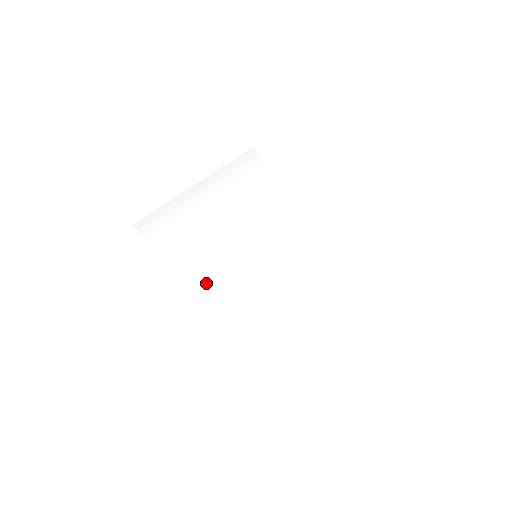
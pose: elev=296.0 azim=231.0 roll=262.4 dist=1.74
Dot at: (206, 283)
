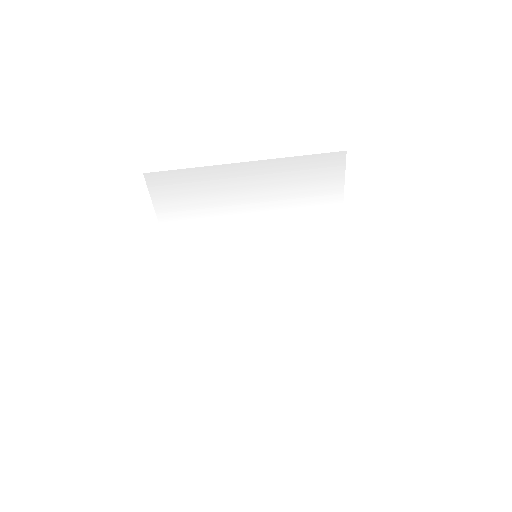
Dot at: (194, 257)
